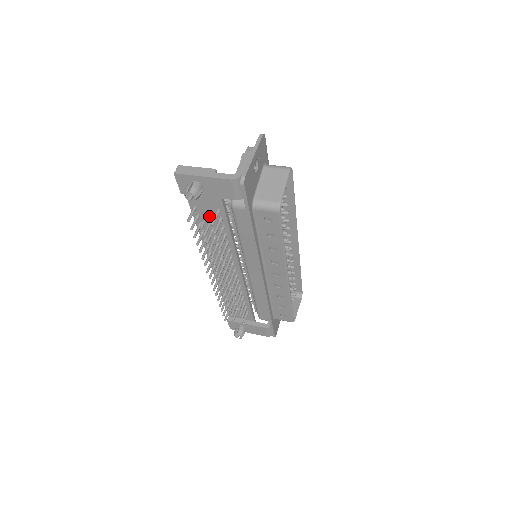
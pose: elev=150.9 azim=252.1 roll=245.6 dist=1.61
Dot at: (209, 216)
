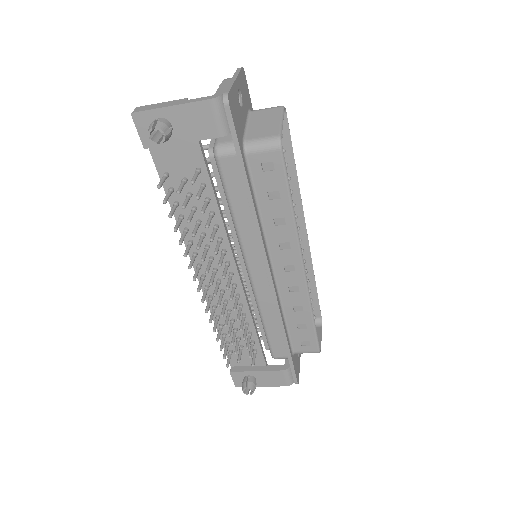
Dot at: (187, 186)
